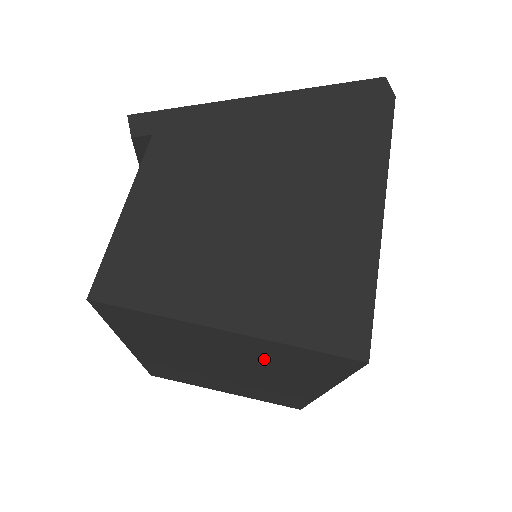
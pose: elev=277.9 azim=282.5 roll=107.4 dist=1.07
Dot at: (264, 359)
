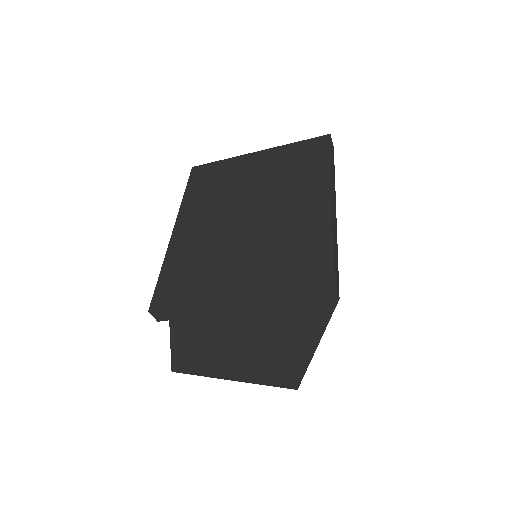
Dot at: occluded
